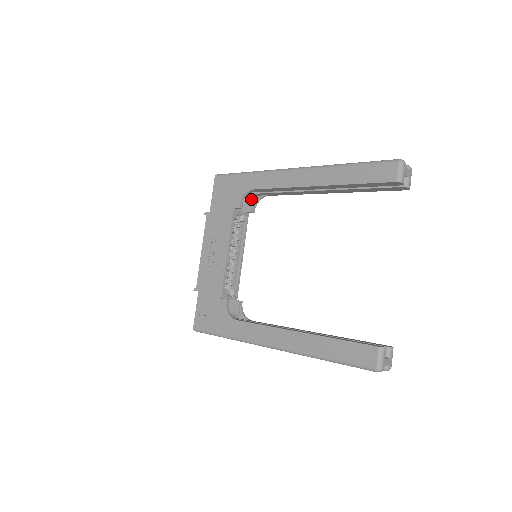
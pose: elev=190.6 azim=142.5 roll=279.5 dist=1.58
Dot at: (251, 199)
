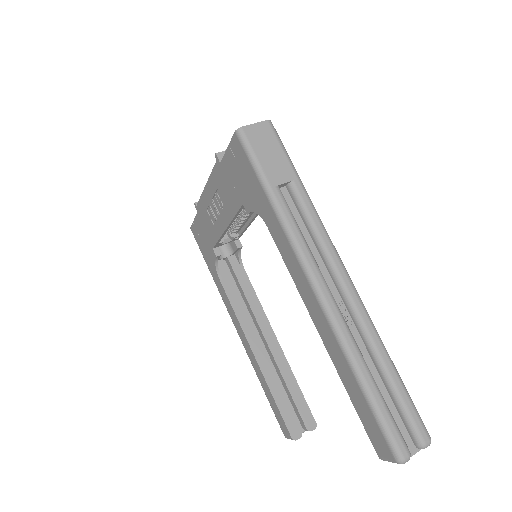
Dot at: occluded
